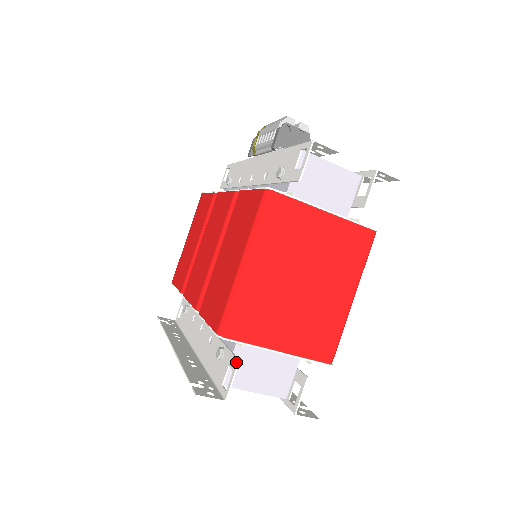
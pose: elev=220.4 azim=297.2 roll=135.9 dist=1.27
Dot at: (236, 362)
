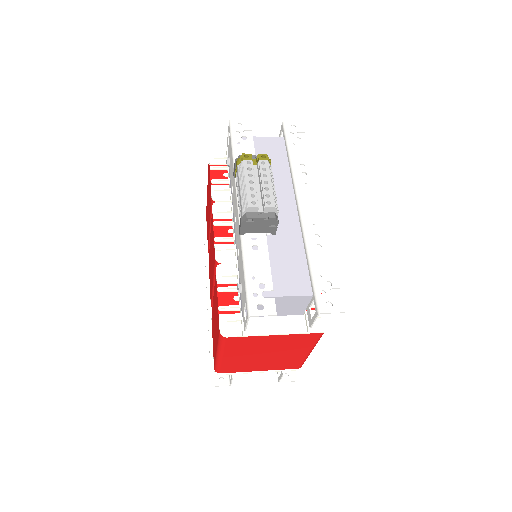
Dot at: (231, 376)
